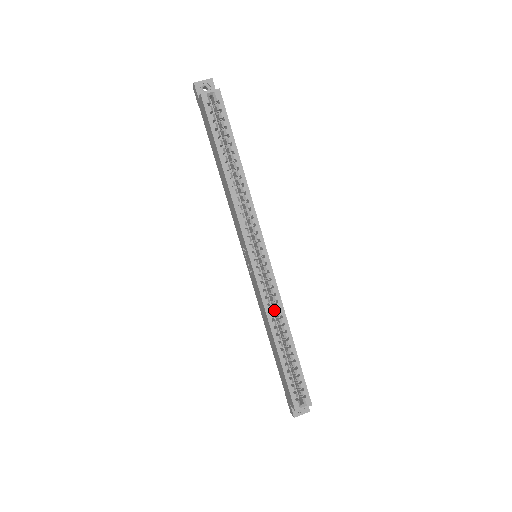
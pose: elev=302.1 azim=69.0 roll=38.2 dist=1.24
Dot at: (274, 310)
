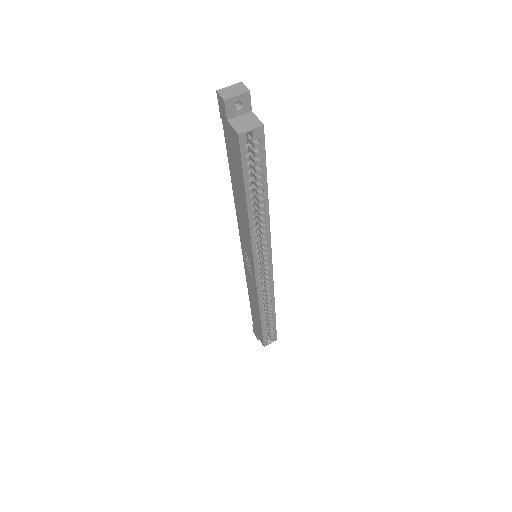
Dot at: (263, 292)
